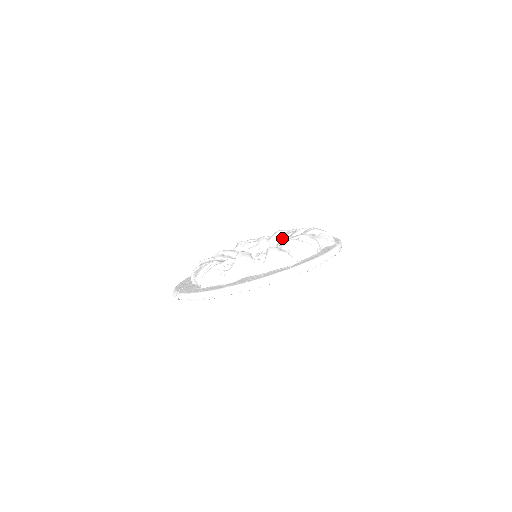
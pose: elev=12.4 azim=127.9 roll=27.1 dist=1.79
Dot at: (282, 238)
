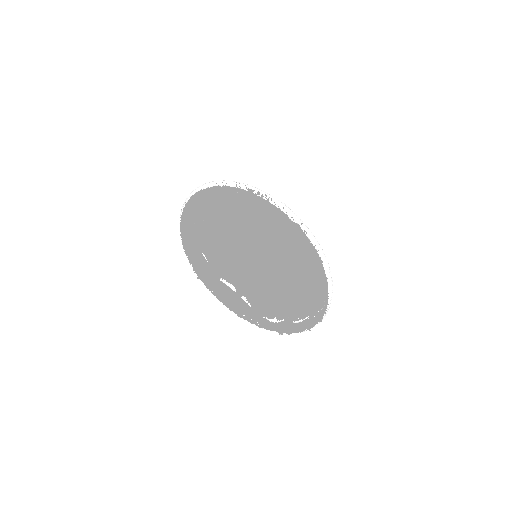
Dot at: (298, 261)
